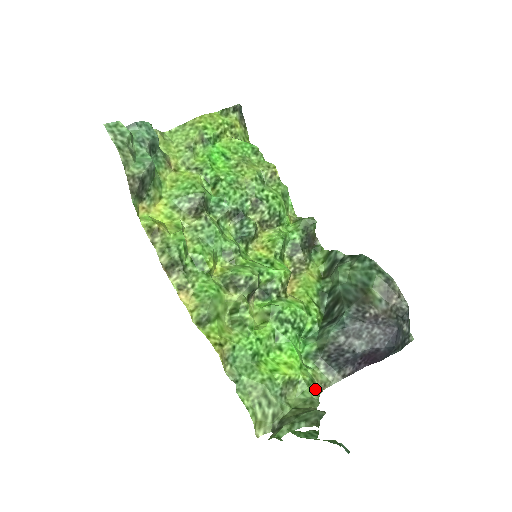
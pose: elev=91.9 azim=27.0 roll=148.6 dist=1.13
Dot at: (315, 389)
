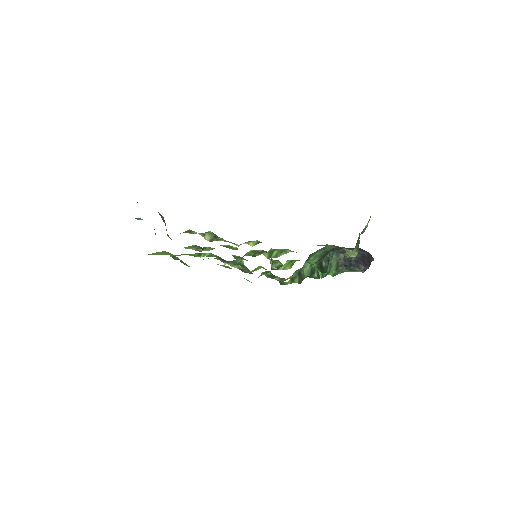
Dot at: occluded
